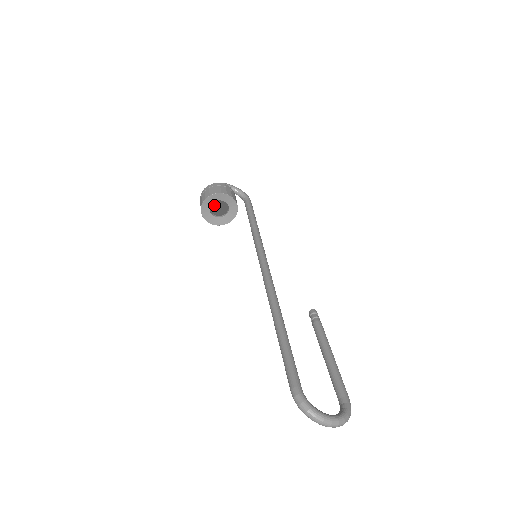
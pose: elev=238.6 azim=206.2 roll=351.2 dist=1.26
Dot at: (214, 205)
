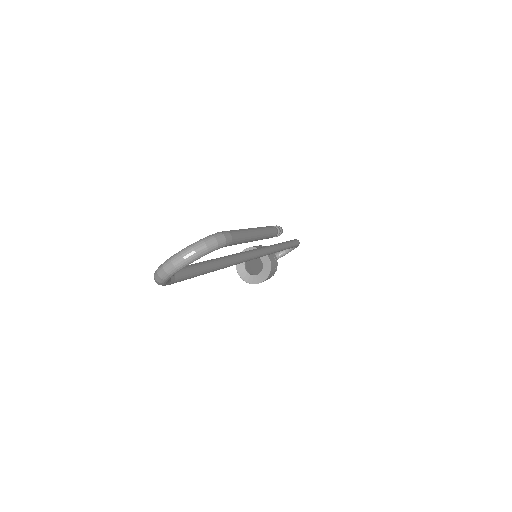
Dot at: (250, 268)
